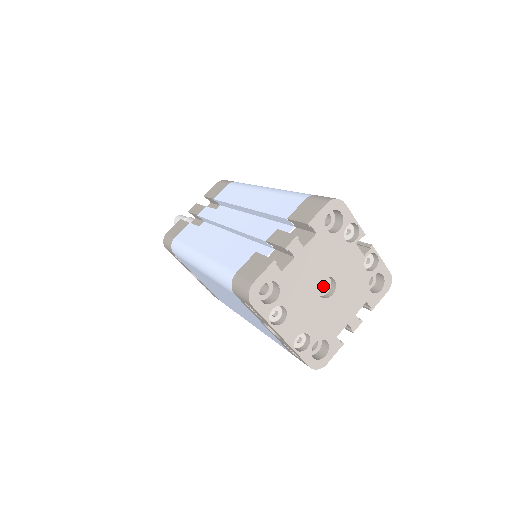
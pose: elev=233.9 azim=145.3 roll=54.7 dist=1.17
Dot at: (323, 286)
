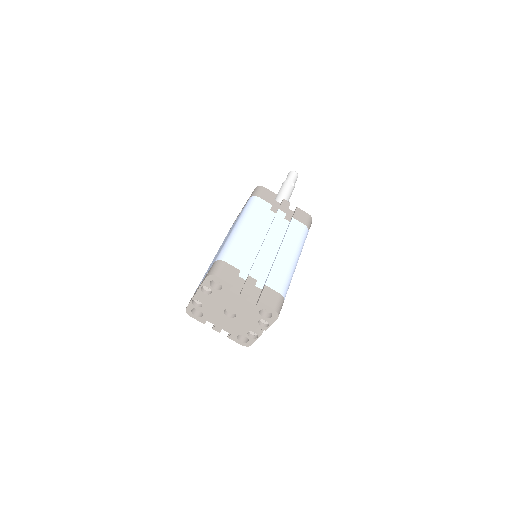
Dot at: (231, 310)
